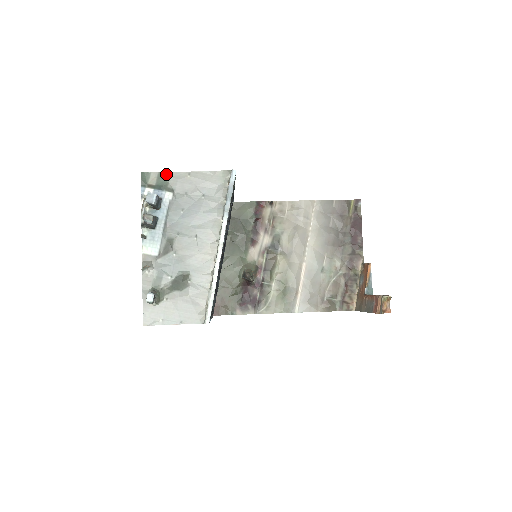
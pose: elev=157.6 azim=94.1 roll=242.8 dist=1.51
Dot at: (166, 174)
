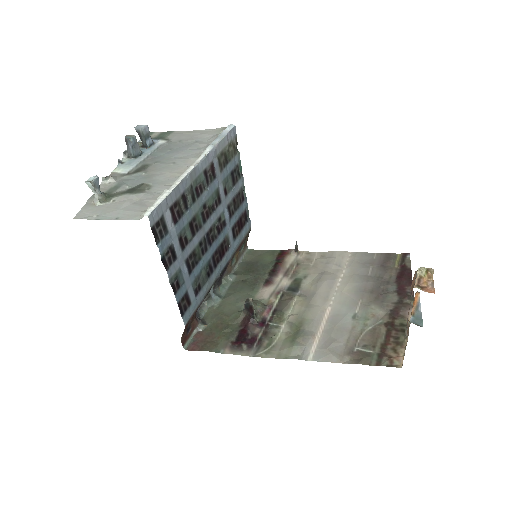
Dot at: (168, 132)
